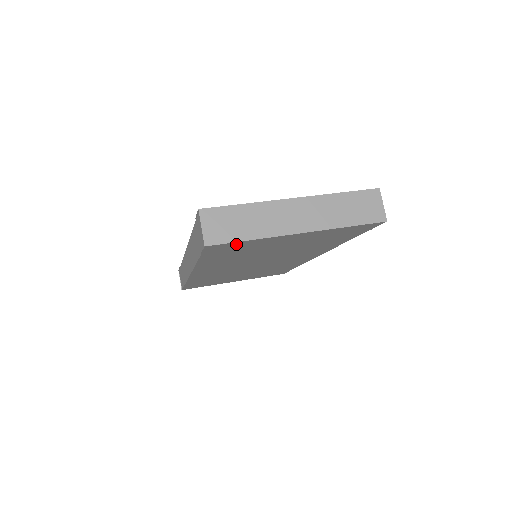
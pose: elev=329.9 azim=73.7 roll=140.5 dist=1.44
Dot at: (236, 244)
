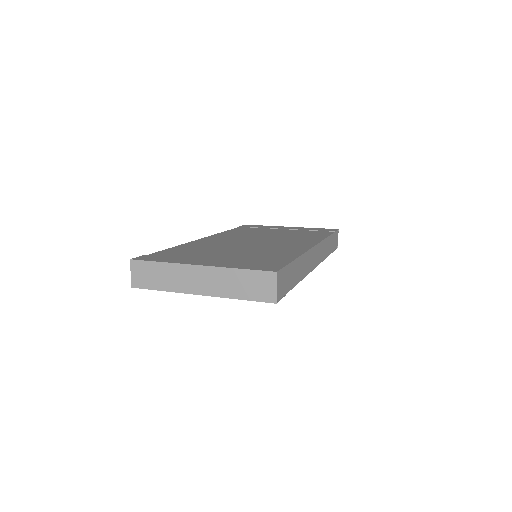
Dot at: occluded
